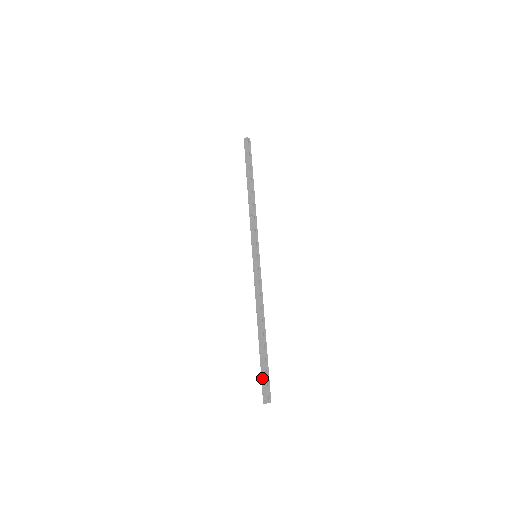
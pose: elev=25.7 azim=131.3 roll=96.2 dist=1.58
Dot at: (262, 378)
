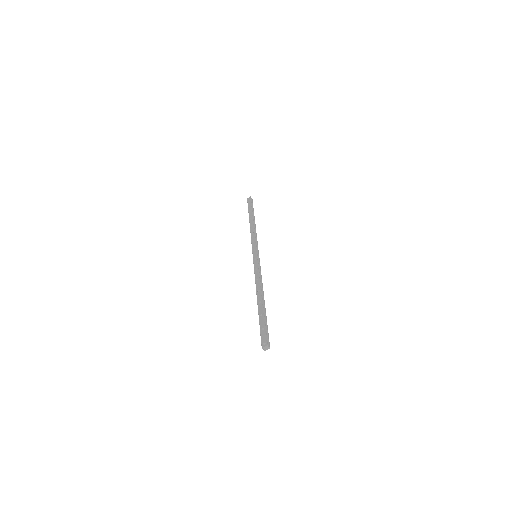
Dot at: (261, 329)
